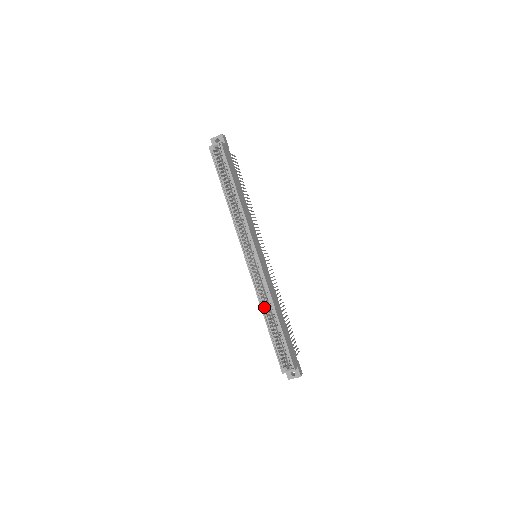
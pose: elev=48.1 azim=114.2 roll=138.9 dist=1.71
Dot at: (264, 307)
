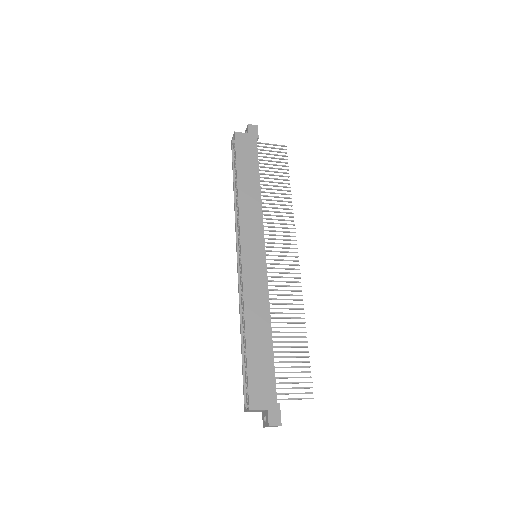
Dot at: occluded
